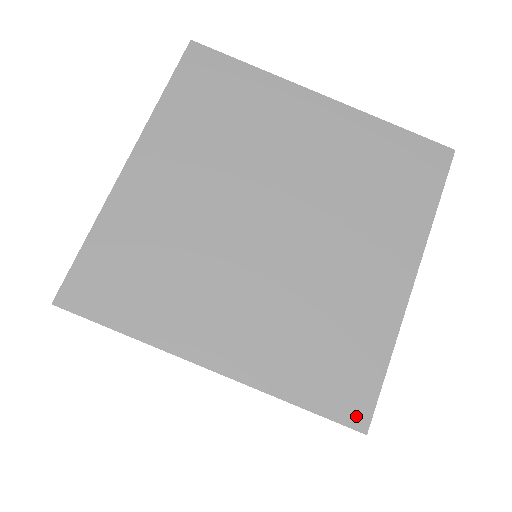
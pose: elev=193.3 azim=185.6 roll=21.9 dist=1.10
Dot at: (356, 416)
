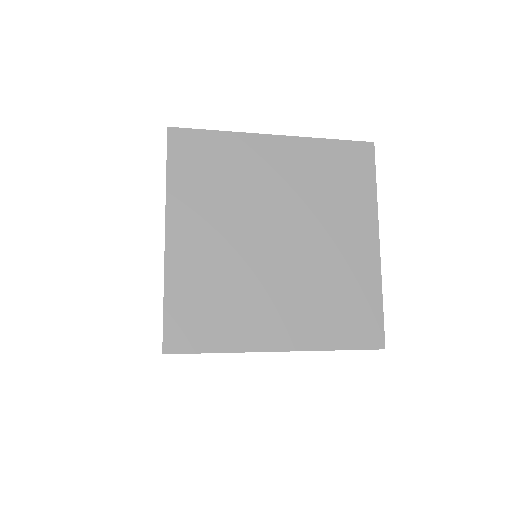
Dot at: (375, 341)
